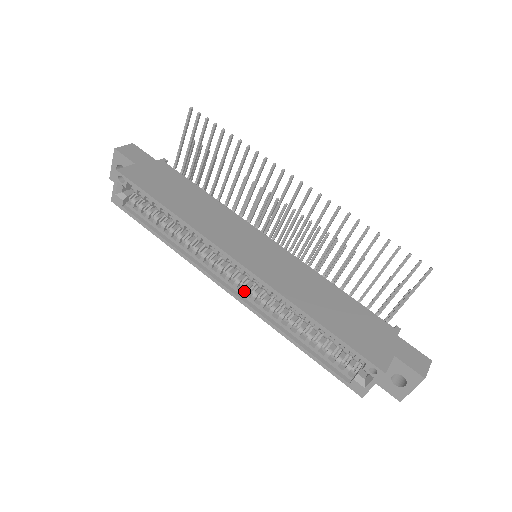
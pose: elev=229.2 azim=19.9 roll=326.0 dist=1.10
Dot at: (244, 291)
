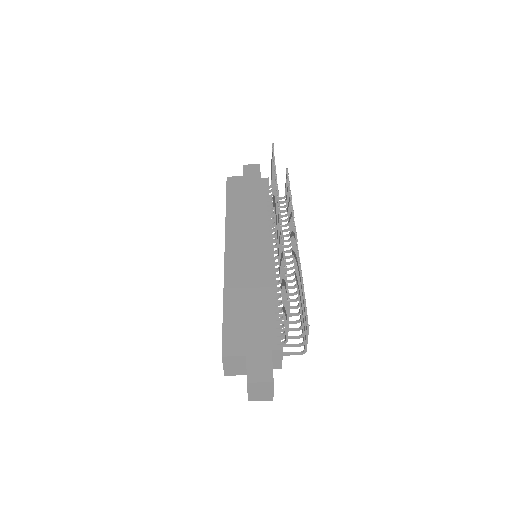
Dot at: occluded
